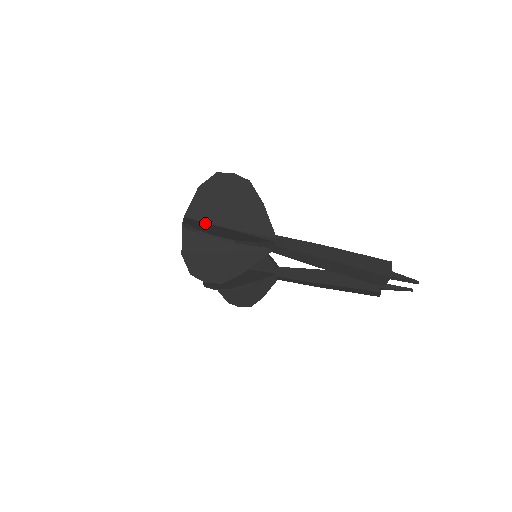
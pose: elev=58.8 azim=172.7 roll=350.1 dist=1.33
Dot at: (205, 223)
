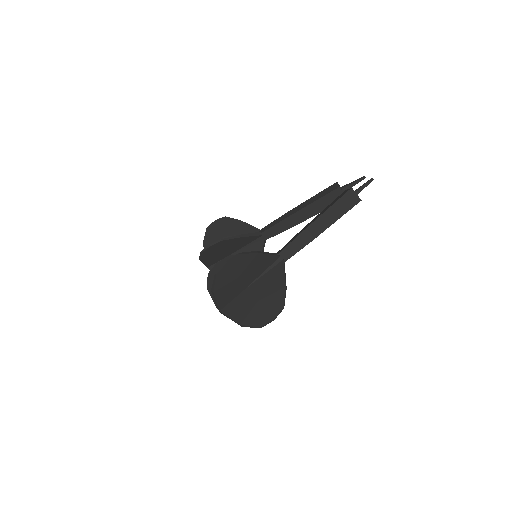
Dot at: (237, 301)
